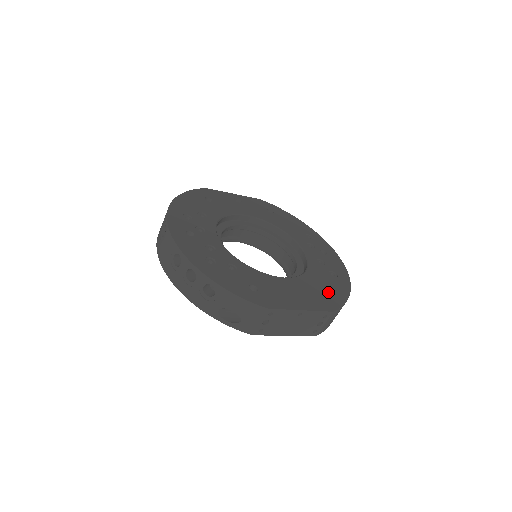
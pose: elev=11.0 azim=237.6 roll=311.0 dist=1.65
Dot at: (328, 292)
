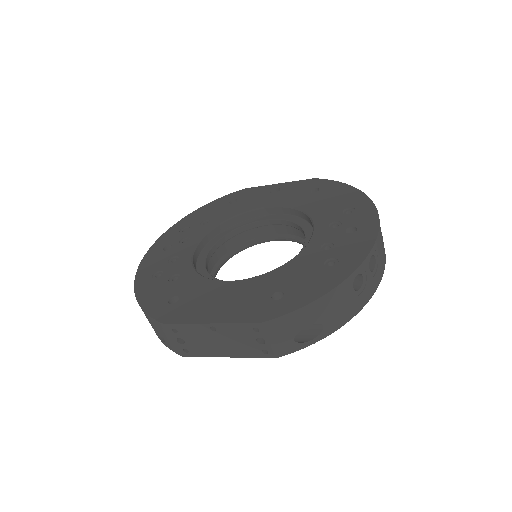
Dot at: (286, 293)
